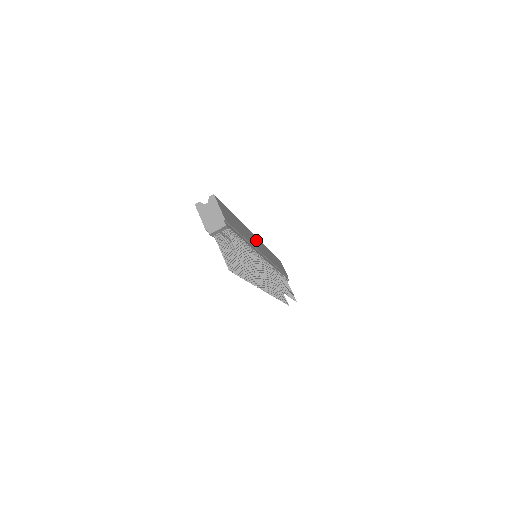
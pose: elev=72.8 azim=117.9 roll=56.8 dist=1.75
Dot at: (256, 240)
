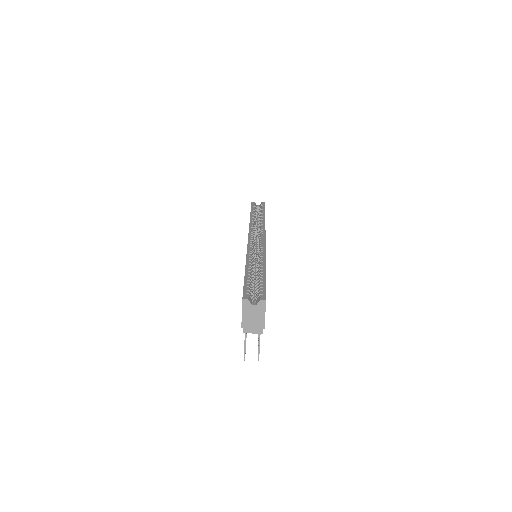
Dot at: occluded
